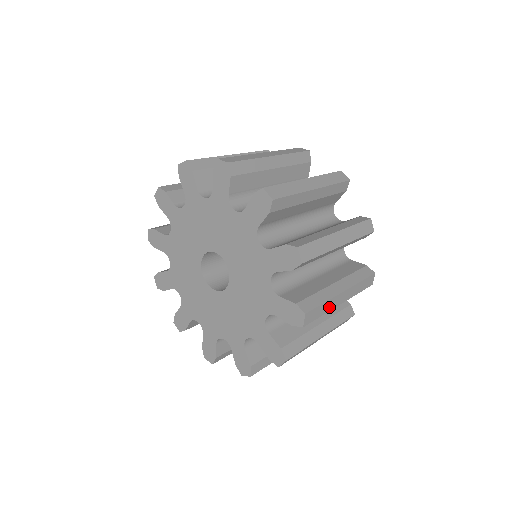
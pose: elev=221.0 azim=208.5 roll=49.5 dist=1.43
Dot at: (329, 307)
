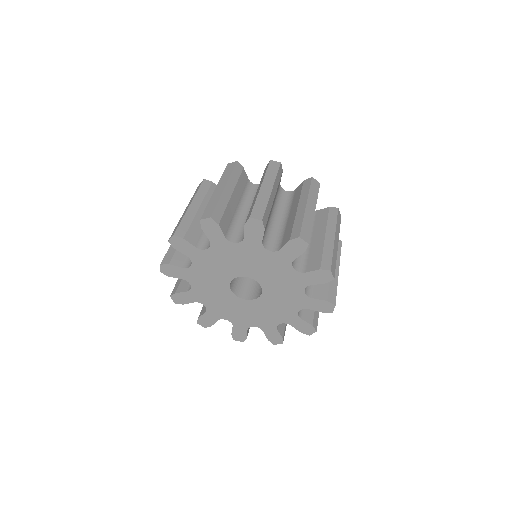
Dot at: occluded
